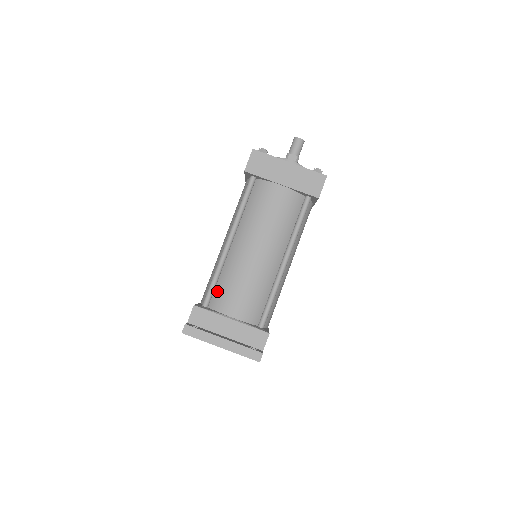
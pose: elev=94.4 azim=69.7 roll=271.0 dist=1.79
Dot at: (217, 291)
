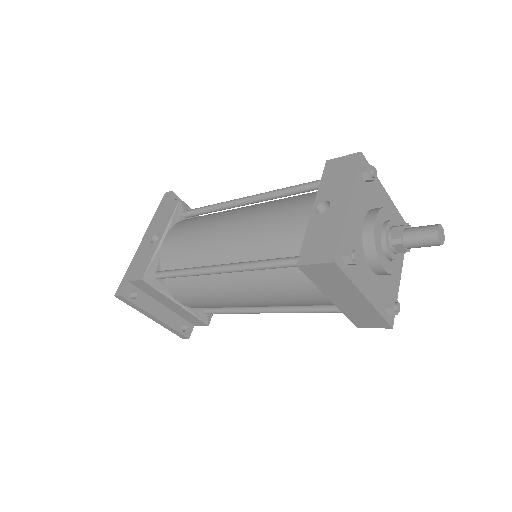
Dot at: (178, 278)
